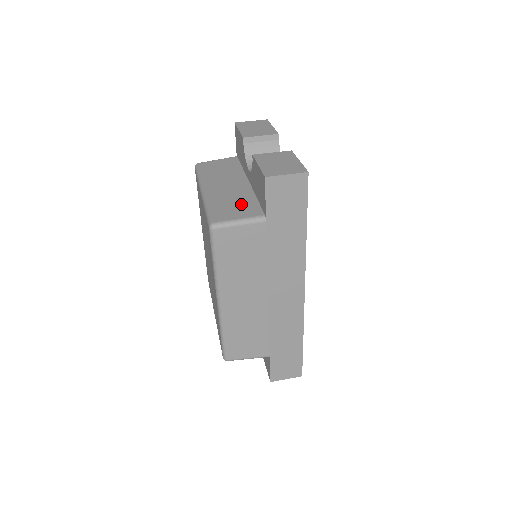
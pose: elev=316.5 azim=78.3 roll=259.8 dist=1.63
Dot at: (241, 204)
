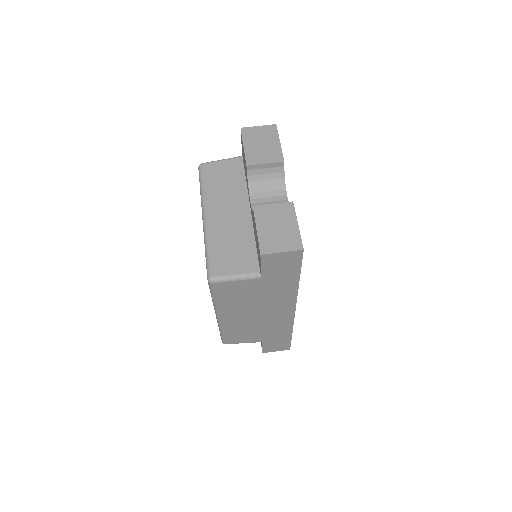
Dot at: (239, 250)
